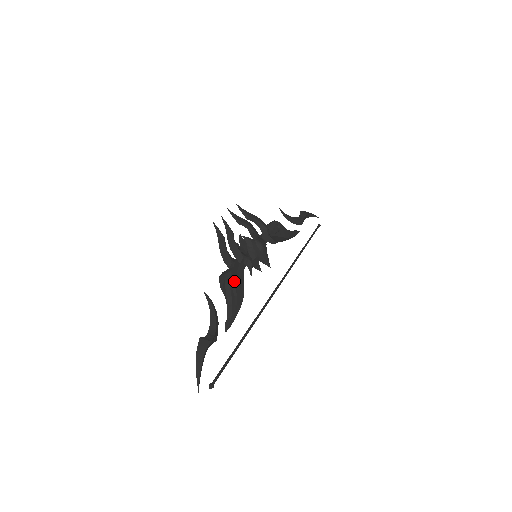
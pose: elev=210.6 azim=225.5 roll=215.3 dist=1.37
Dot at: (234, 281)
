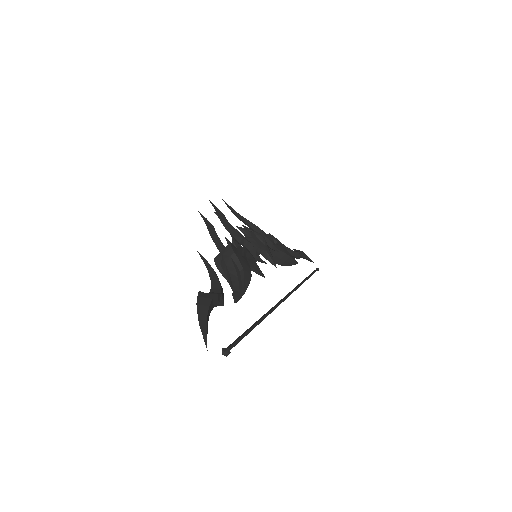
Dot at: (236, 253)
